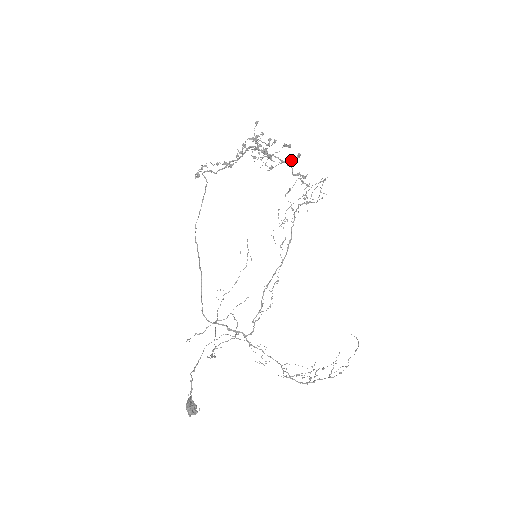
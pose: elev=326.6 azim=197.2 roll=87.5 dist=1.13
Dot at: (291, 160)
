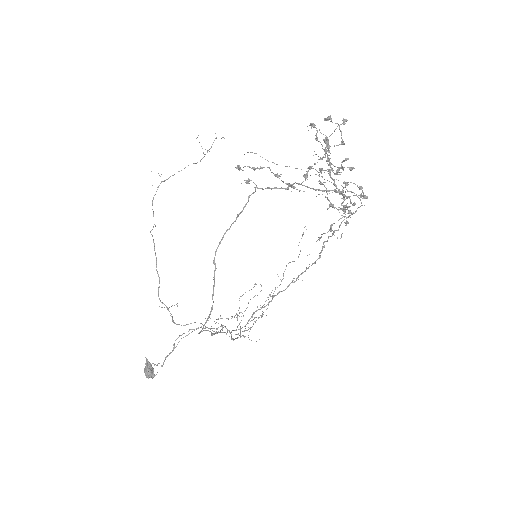
Dot at: (354, 204)
